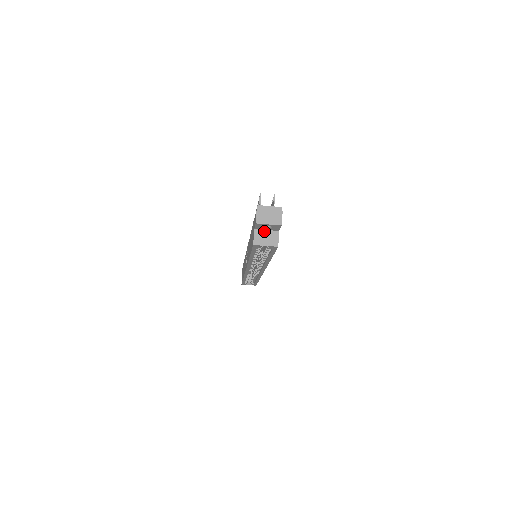
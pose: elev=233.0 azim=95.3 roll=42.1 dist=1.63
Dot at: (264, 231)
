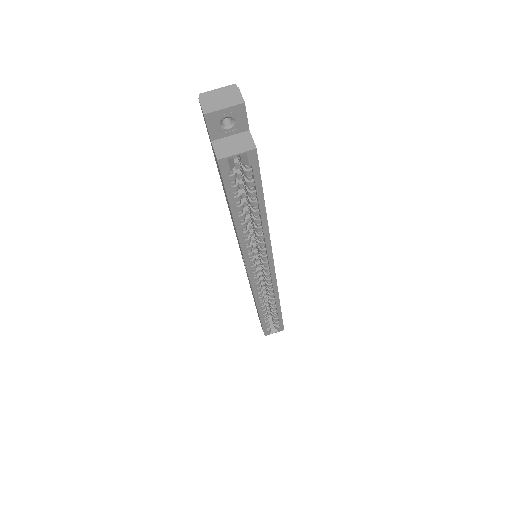
Dot at: (227, 138)
